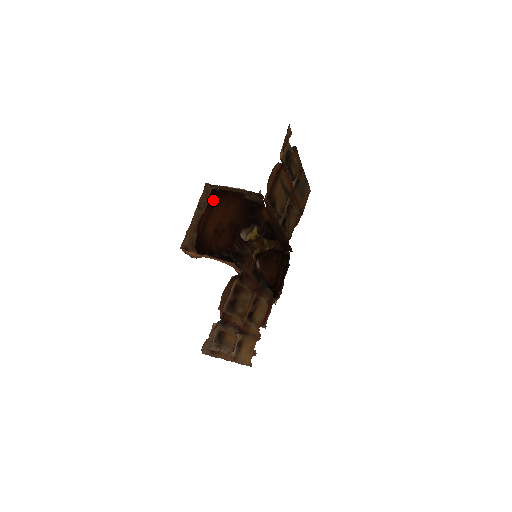
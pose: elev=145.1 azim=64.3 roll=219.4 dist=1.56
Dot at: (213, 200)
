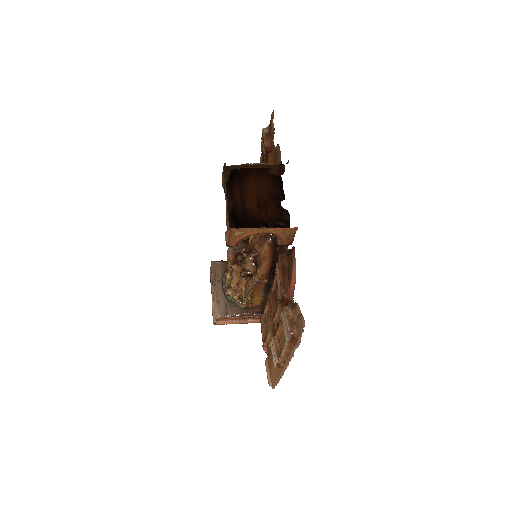
Dot at: (239, 178)
